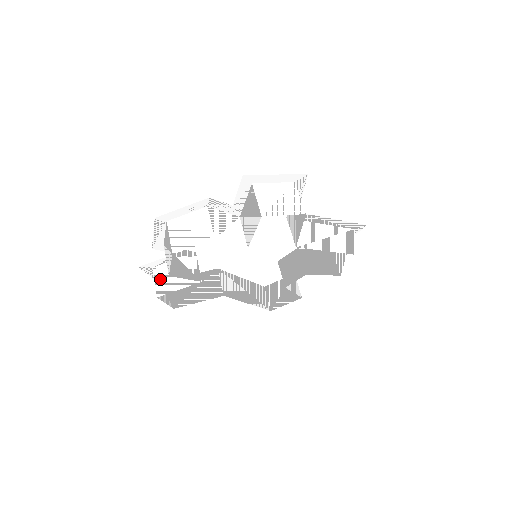
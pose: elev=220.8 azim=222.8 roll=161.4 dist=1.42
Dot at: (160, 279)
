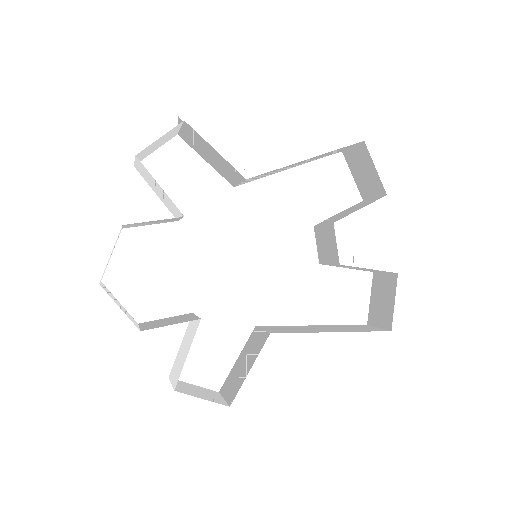
Dot at: (174, 374)
